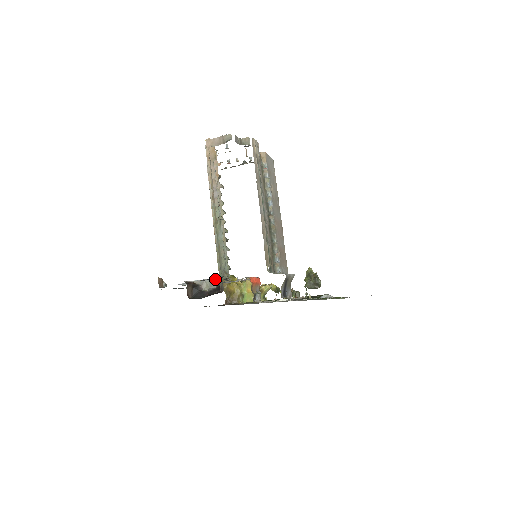
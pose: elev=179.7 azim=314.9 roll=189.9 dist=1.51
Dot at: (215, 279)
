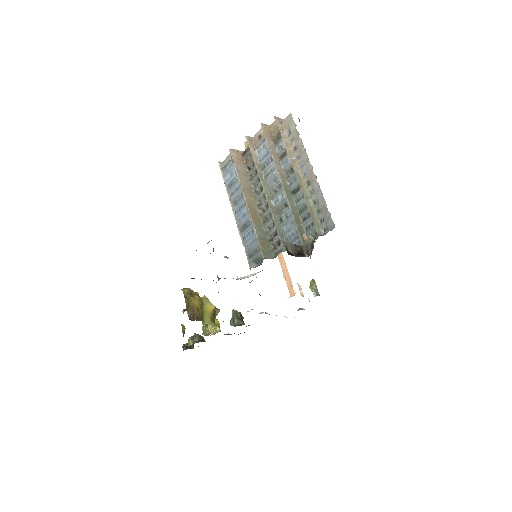
Dot at: (294, 244)
